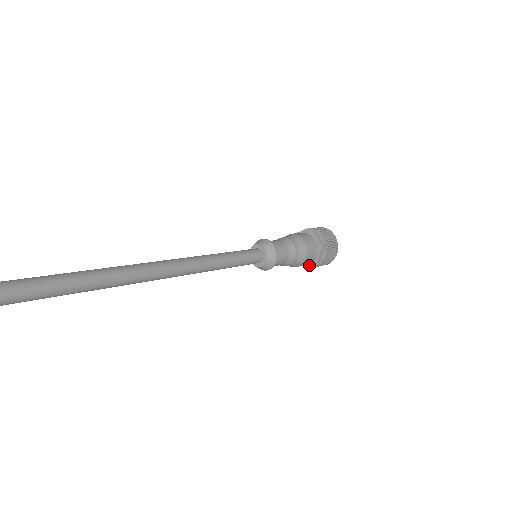
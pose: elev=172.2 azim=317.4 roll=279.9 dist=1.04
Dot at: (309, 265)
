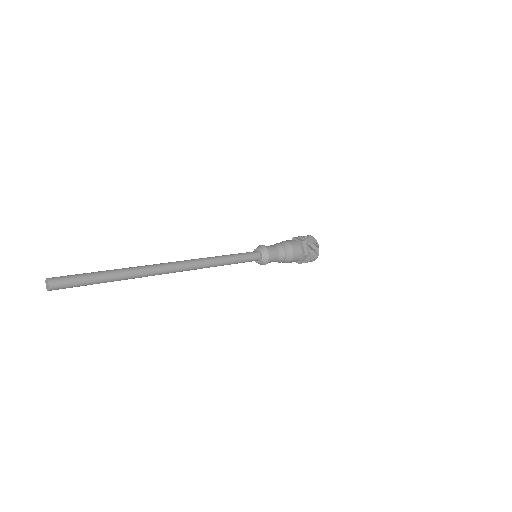
Dot at: (302, 258)
